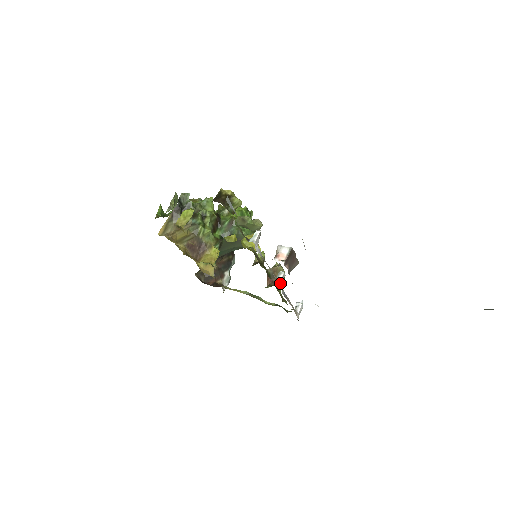
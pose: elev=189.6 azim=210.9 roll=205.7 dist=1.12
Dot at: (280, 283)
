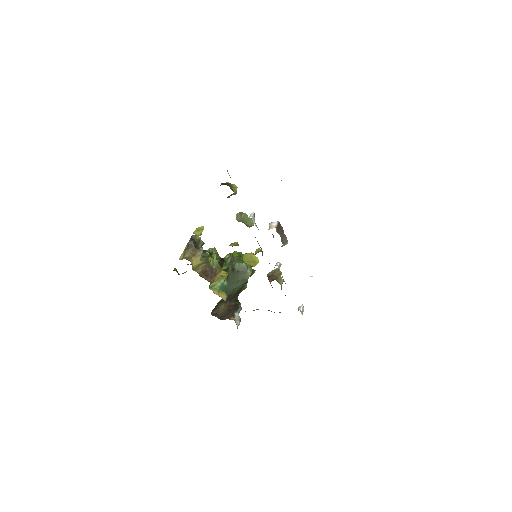
Dot at: (279, 268)
